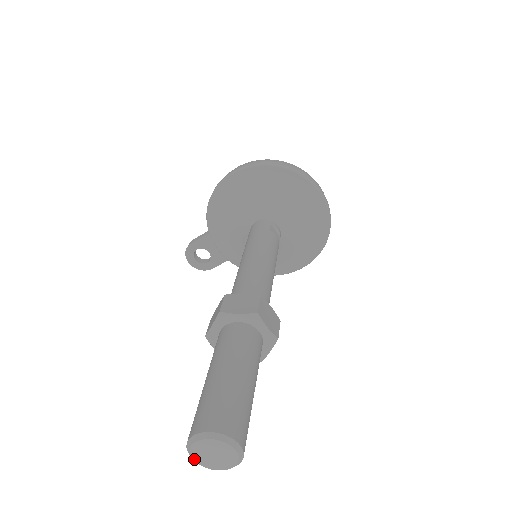
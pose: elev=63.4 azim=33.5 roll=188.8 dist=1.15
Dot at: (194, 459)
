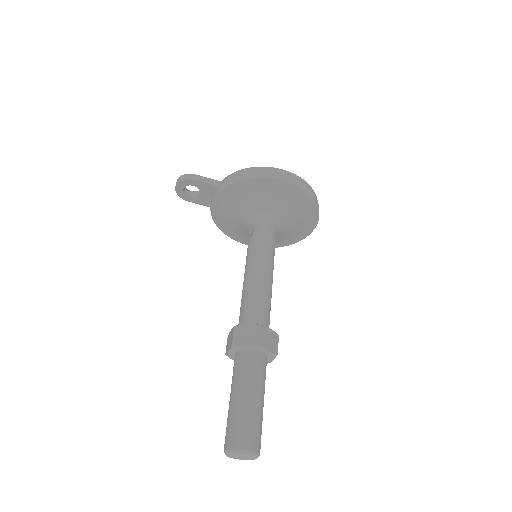
Dot at: (228, 454)
